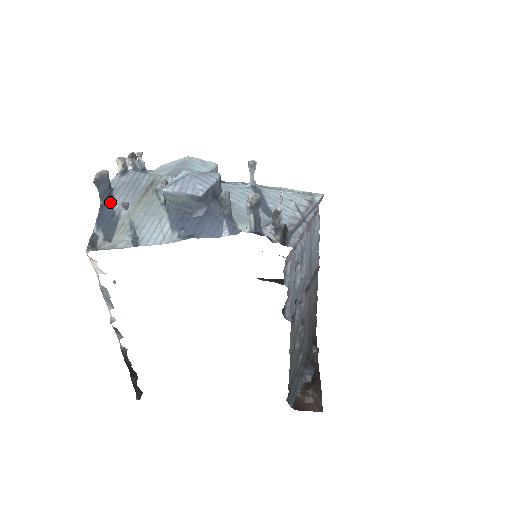
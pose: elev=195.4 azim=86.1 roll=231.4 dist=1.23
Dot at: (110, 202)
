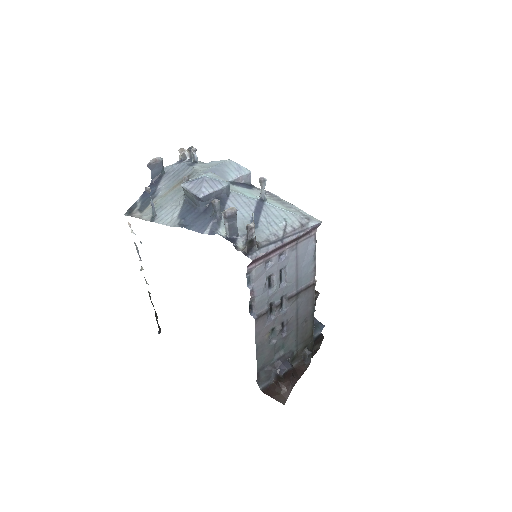
Dot at: (157, 182)
